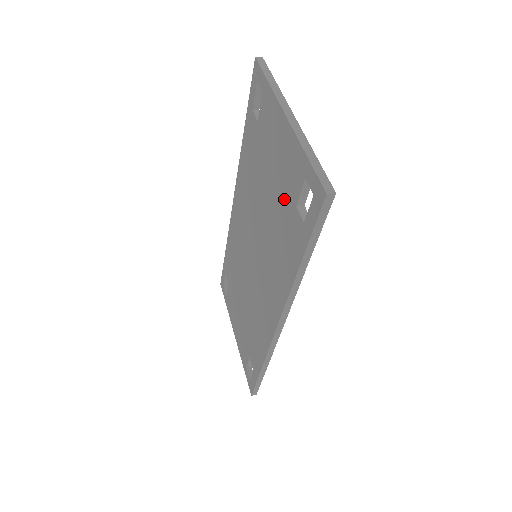
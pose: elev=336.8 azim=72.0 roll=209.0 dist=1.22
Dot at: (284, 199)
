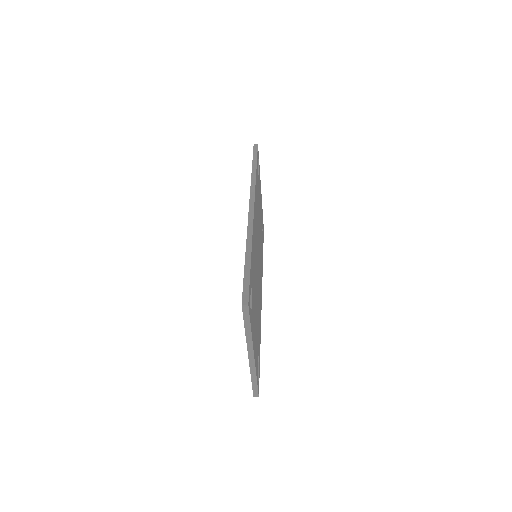
Dot at: occluded
